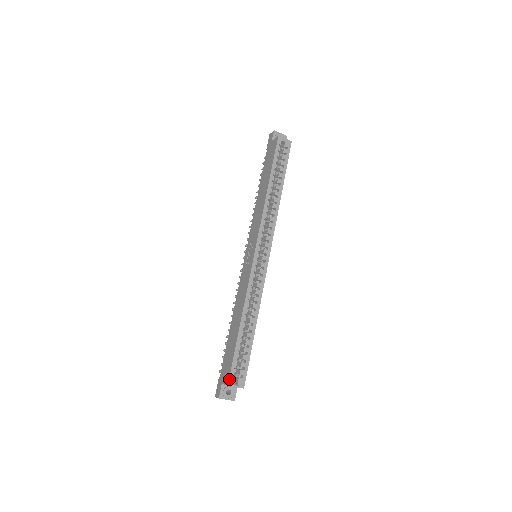
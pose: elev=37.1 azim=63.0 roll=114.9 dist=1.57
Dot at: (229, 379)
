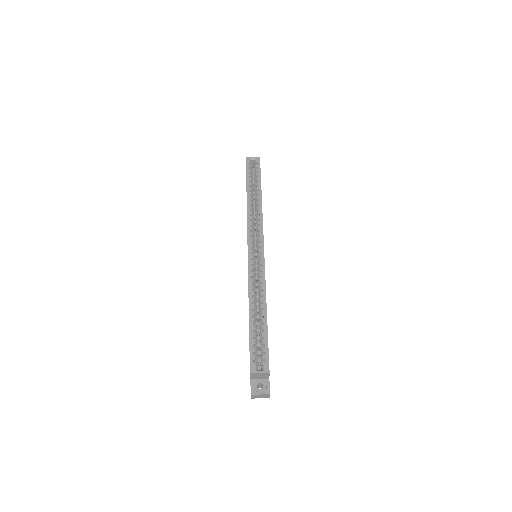
Dot at: (250, 366)
